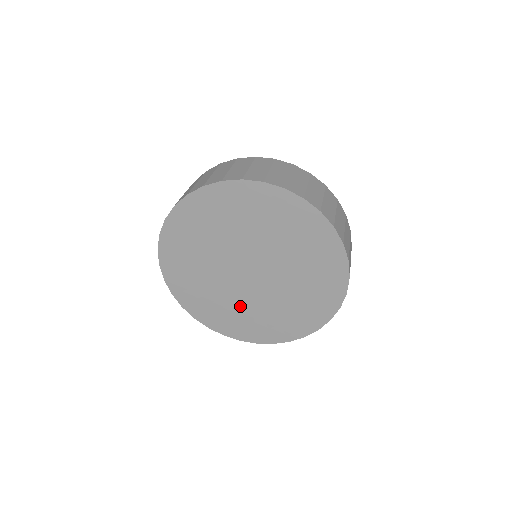
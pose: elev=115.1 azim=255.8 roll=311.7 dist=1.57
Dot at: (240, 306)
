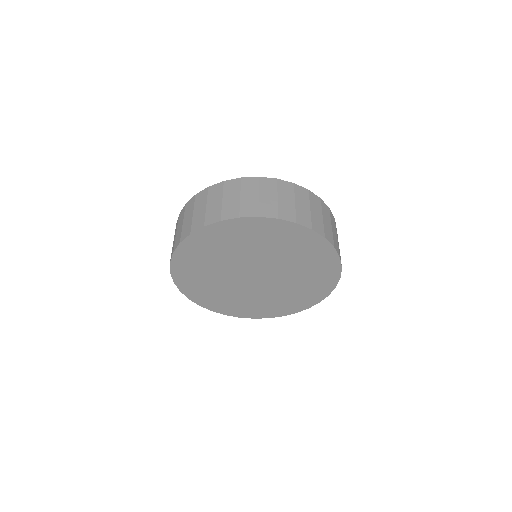
Dot at: (250, 298)
